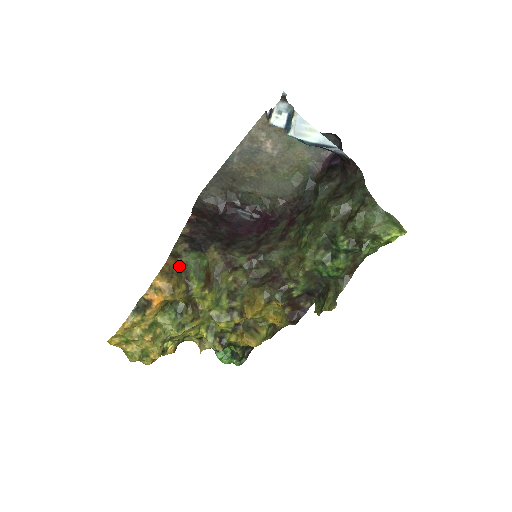
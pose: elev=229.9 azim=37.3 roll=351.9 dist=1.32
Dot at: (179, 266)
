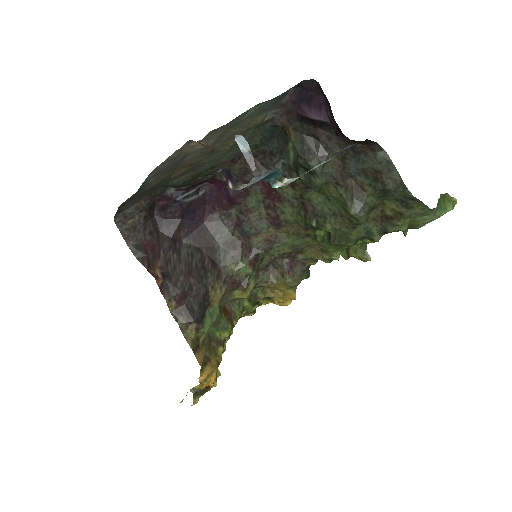
Dot at: (205, 345)
